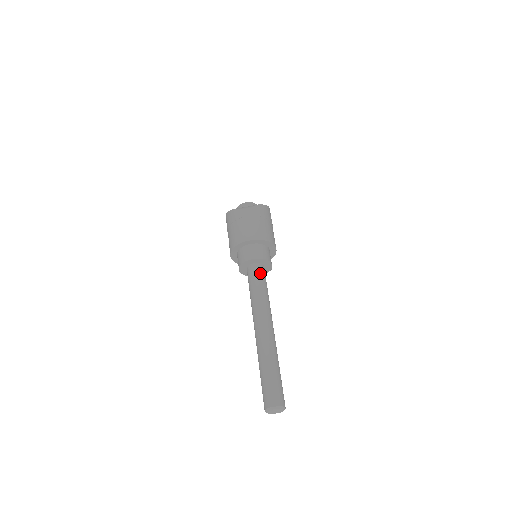
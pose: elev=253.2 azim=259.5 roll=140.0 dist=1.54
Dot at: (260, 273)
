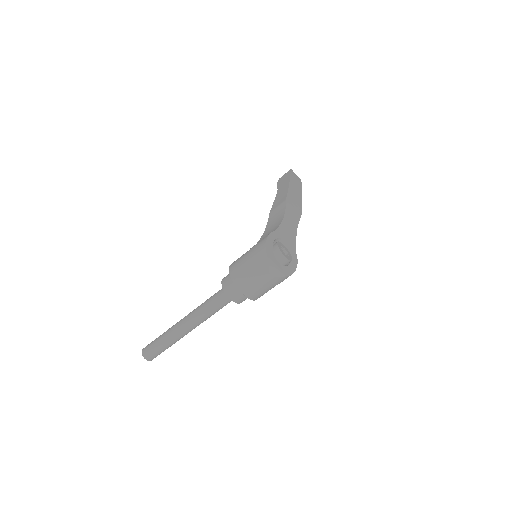
Dot at: (227, 303)
